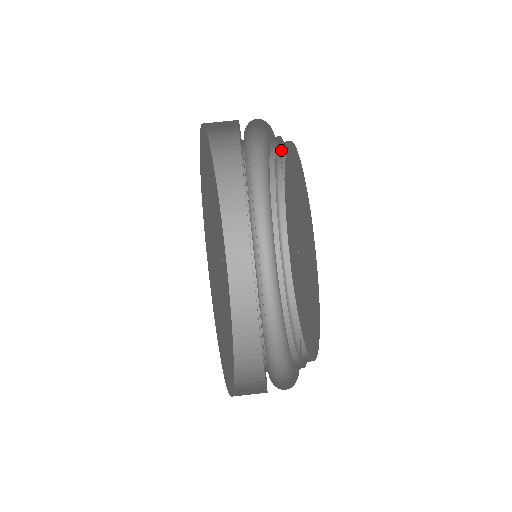
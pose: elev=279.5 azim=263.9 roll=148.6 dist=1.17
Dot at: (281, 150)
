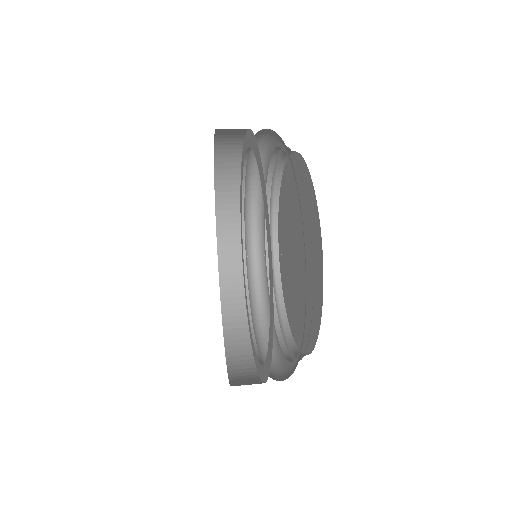
Dot at: (275, 267)
